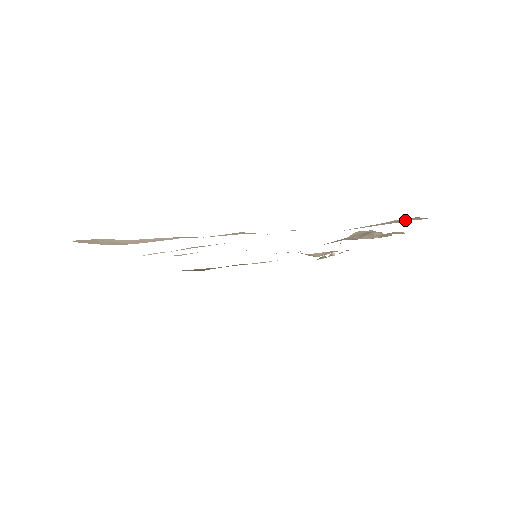
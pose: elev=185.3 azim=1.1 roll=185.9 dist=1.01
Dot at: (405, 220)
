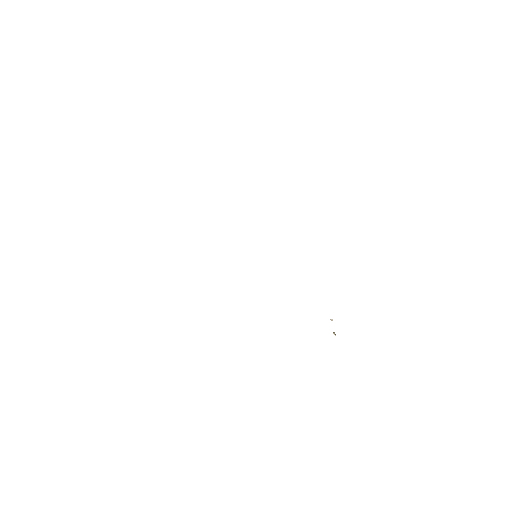
Dot at: occluded
